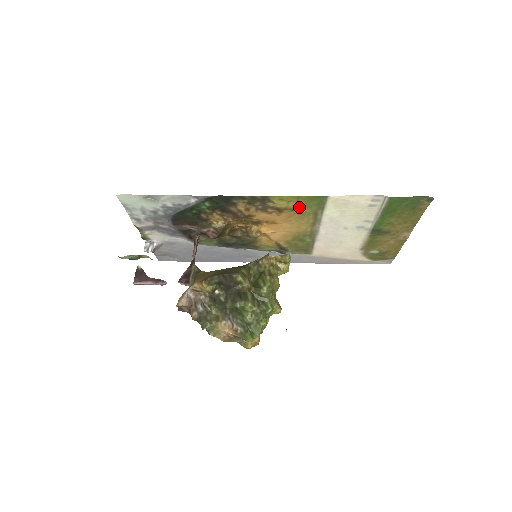
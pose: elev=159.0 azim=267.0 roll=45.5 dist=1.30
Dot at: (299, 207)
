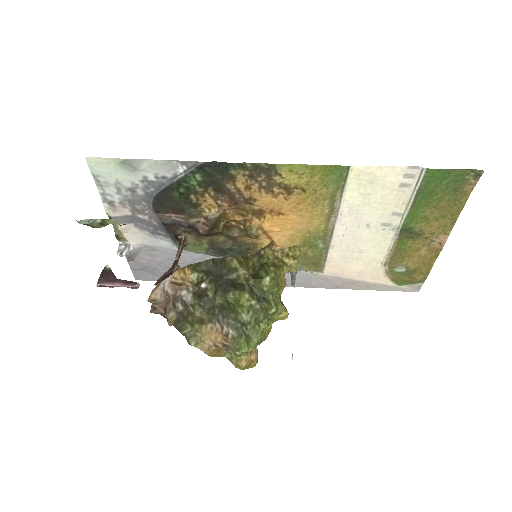
Dot at: (313, 185)
